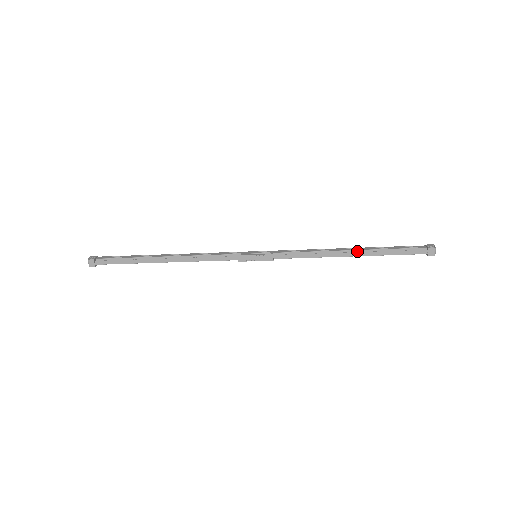
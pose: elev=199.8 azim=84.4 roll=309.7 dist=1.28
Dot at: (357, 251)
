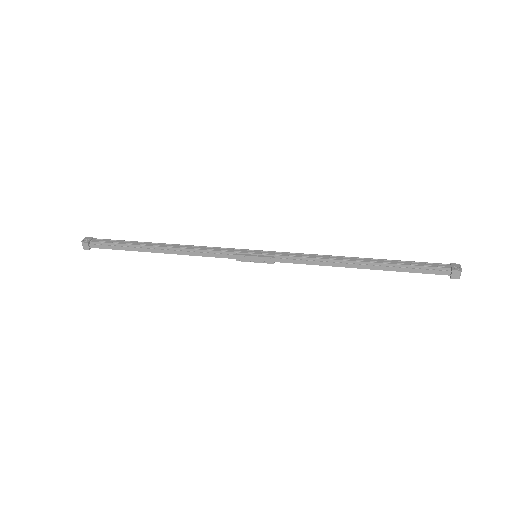
Dot at: (369, 263)
